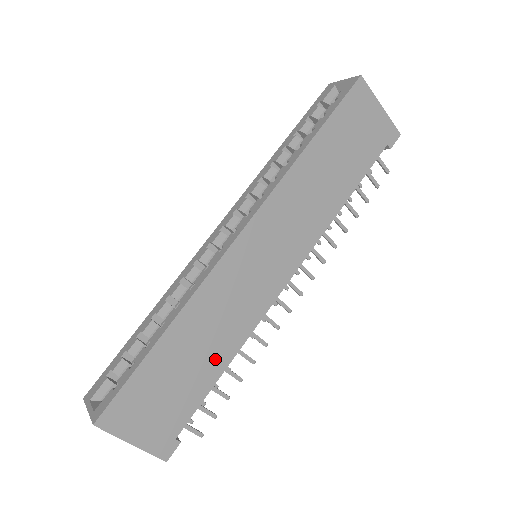
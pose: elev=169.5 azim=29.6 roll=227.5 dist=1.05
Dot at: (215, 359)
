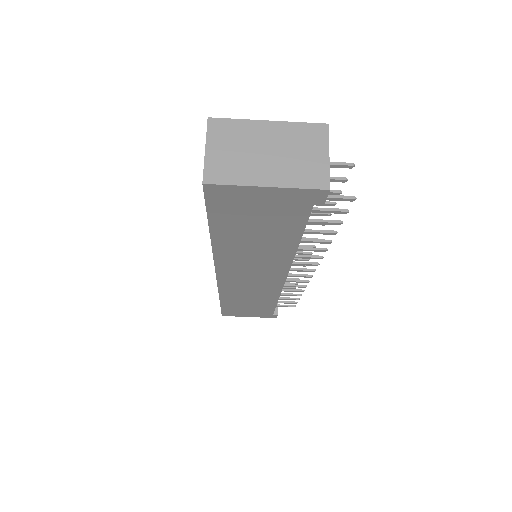
Dot at: (265, 302)
